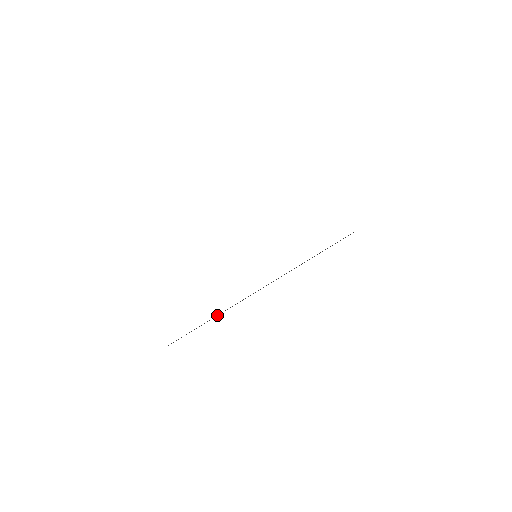
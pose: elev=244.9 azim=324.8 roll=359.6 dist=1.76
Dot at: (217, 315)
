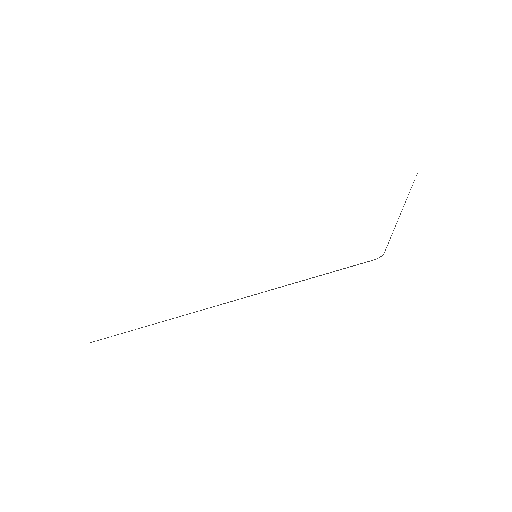
Dot at: occluded
